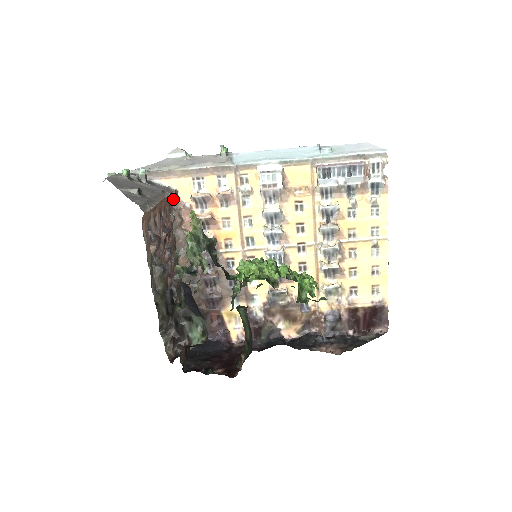
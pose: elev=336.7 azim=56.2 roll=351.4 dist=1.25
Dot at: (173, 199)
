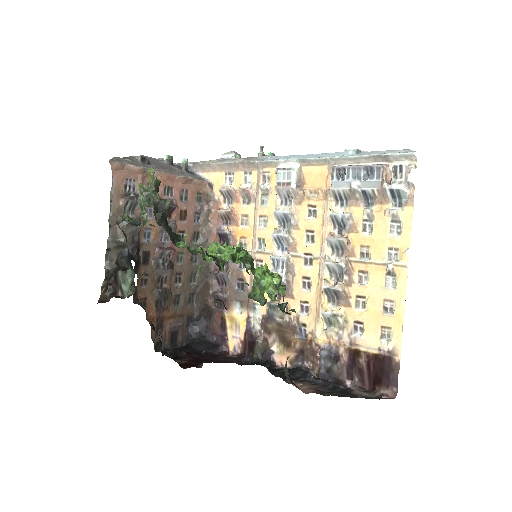
Dot at: (207, 191)
